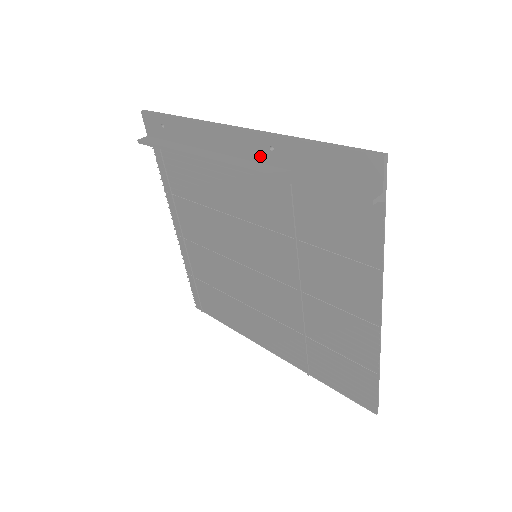
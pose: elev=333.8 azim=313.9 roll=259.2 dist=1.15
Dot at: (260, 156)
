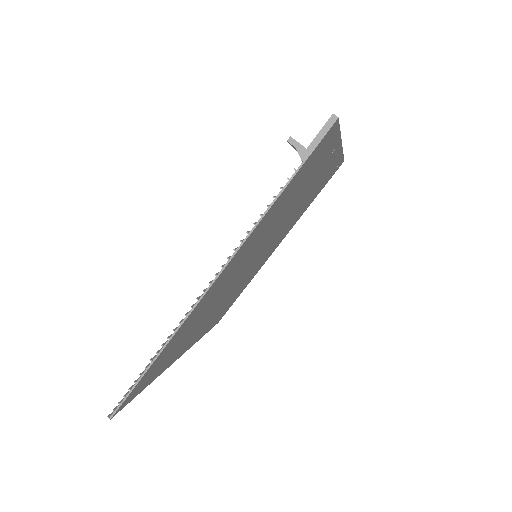
Dot at: occluded
